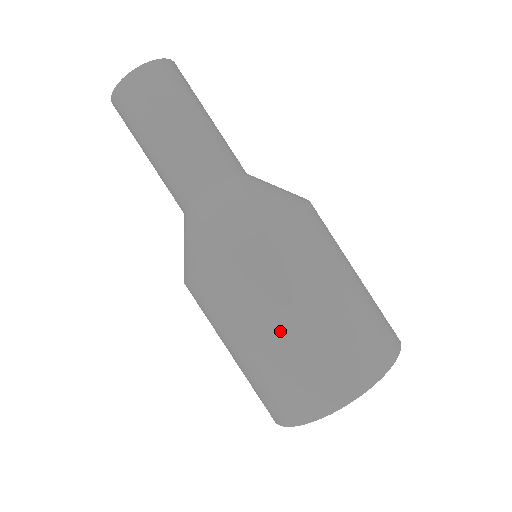
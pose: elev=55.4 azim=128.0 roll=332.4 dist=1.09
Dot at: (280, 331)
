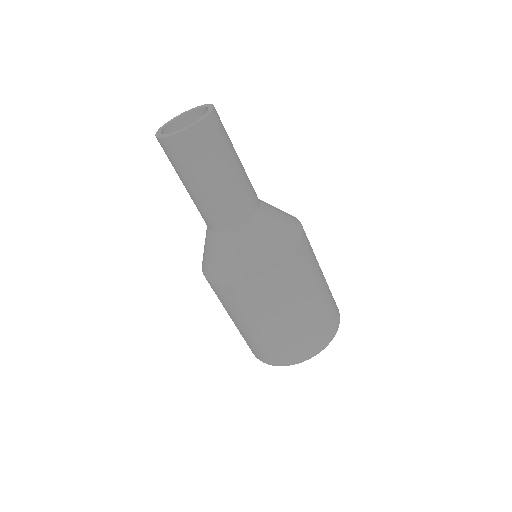
Dot at: (254, 328)
